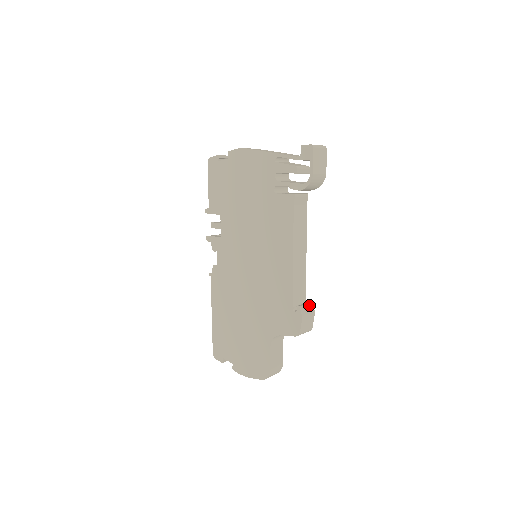
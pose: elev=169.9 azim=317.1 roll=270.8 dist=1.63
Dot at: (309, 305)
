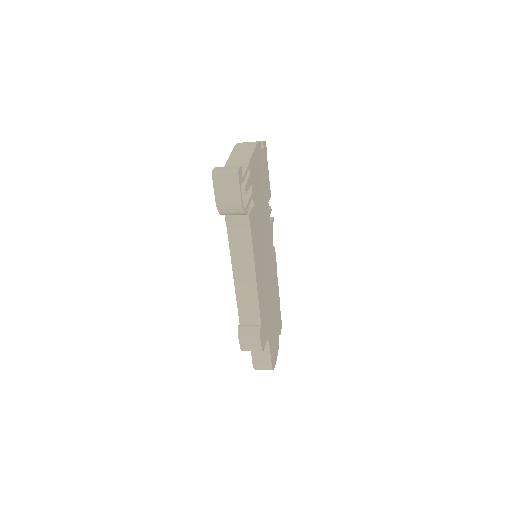
Dot at: (253, 328)
